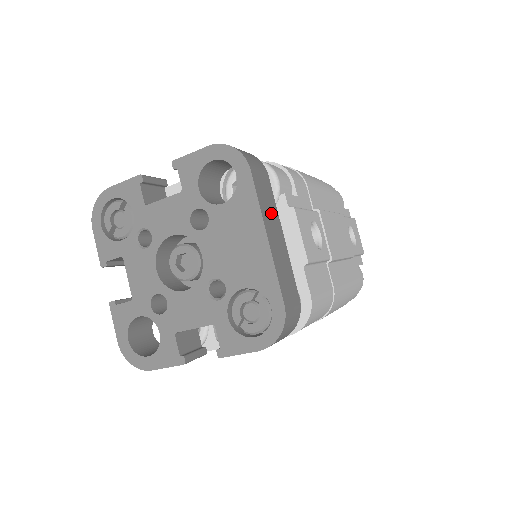
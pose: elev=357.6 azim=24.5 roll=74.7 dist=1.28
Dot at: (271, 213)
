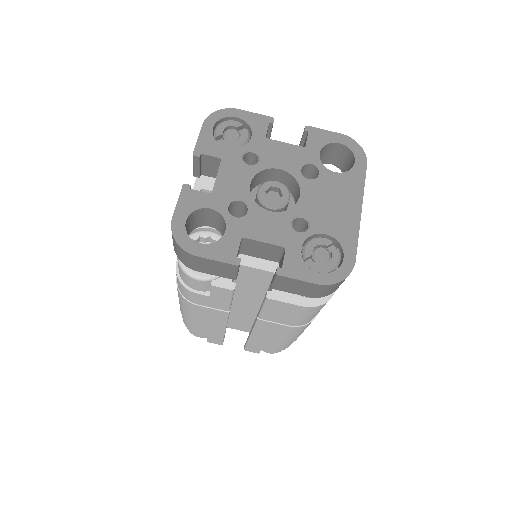
Dot at: occluded
